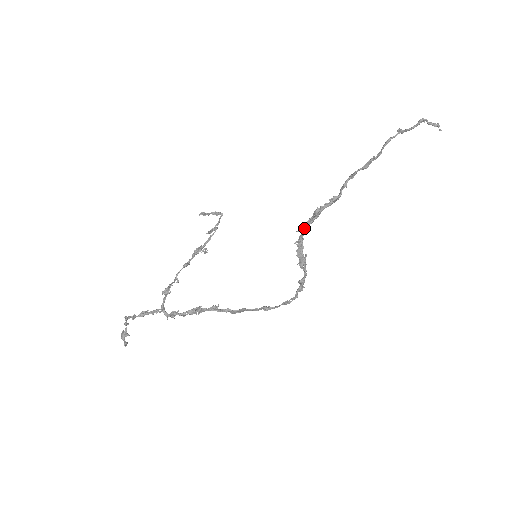
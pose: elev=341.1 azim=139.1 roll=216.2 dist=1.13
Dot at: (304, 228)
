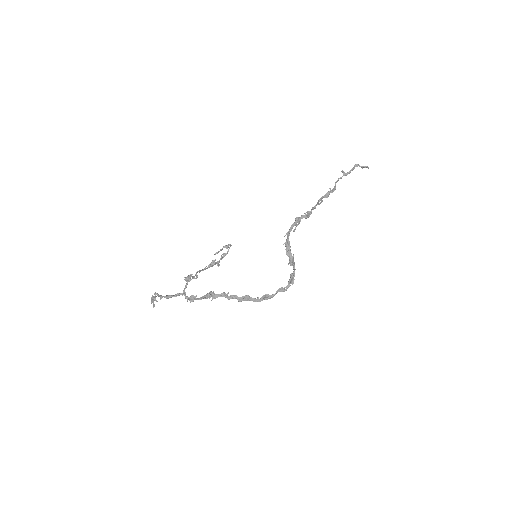
Dot at: (289, 231)
